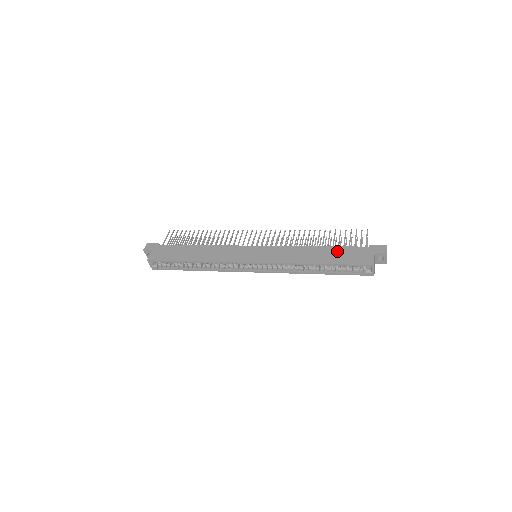
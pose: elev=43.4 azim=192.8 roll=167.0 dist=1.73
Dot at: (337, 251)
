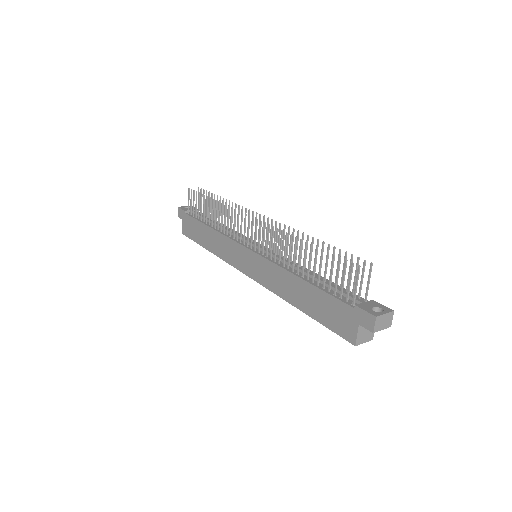
Dot at: (319, 298)
